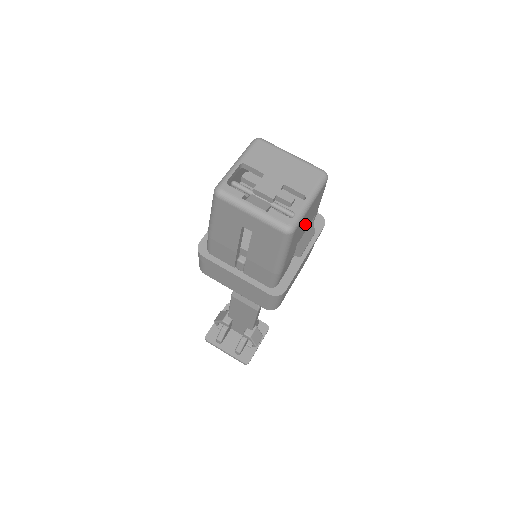
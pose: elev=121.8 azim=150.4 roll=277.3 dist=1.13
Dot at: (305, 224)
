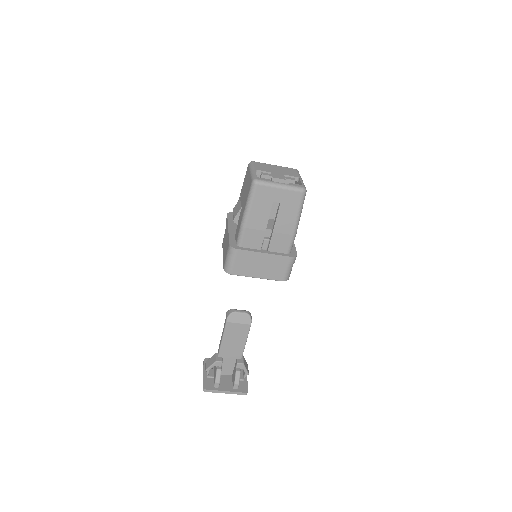
Dot at: occluded
